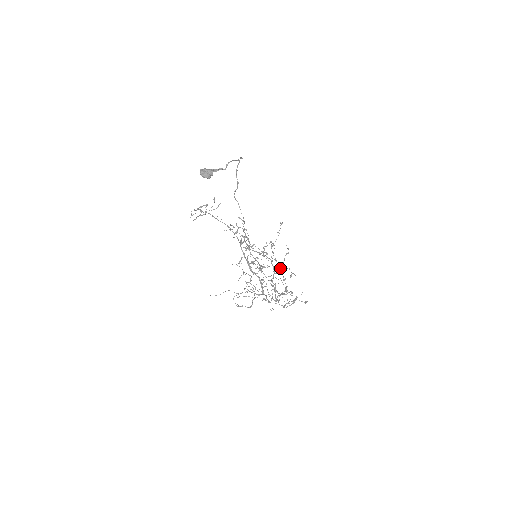
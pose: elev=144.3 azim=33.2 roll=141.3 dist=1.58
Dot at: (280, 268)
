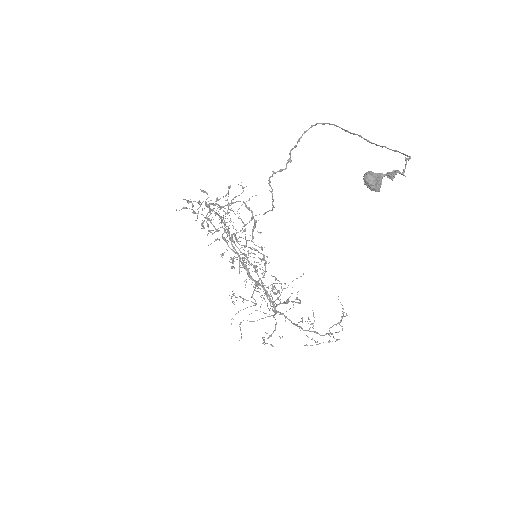
Dot at: occluded
